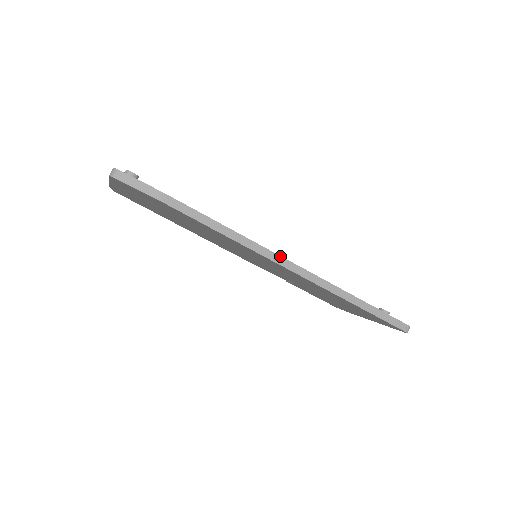
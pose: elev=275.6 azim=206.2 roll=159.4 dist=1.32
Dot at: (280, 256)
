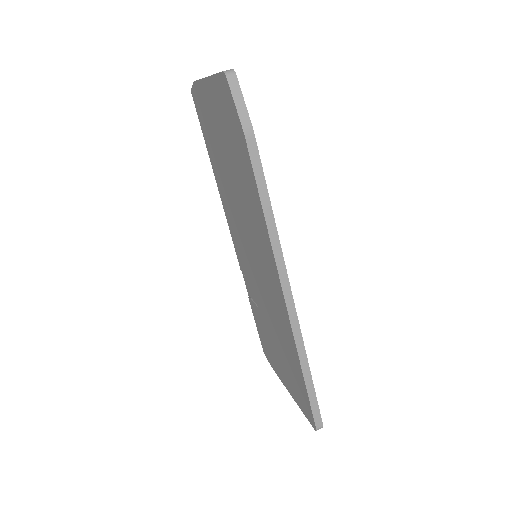
Dot at: occluded
